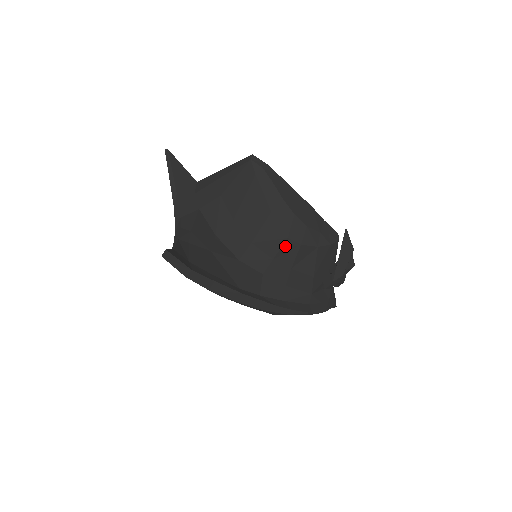
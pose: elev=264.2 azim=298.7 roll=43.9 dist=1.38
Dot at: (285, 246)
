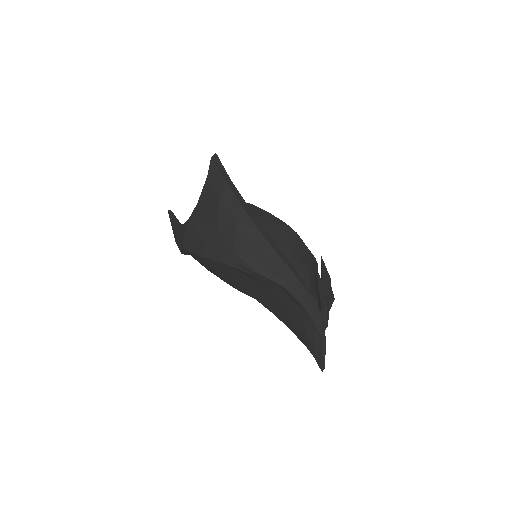
Dot at: (285, 232)
